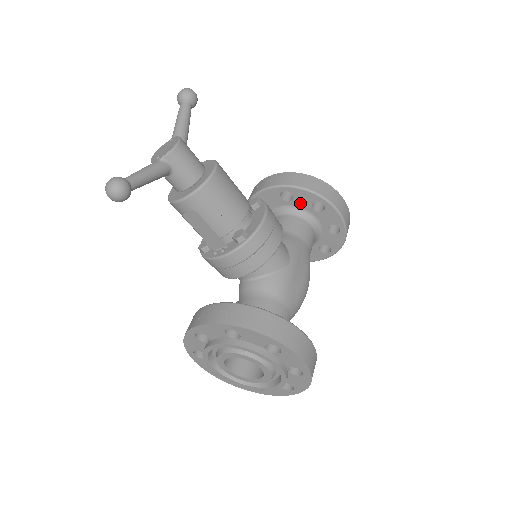
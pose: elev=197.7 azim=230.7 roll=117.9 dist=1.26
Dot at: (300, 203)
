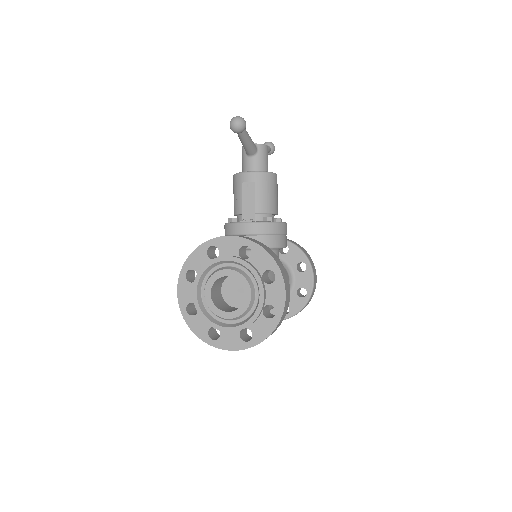
Dot at: (290, 259)
